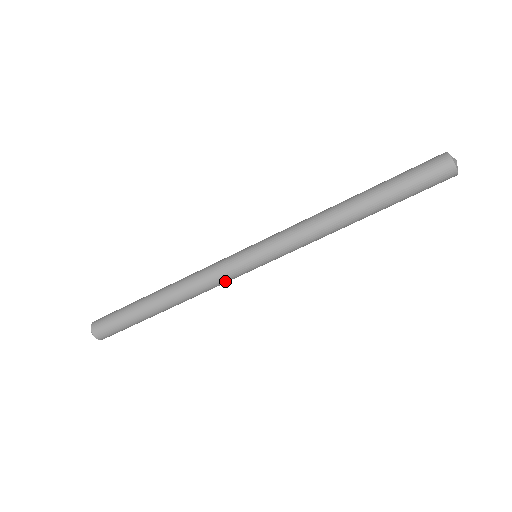
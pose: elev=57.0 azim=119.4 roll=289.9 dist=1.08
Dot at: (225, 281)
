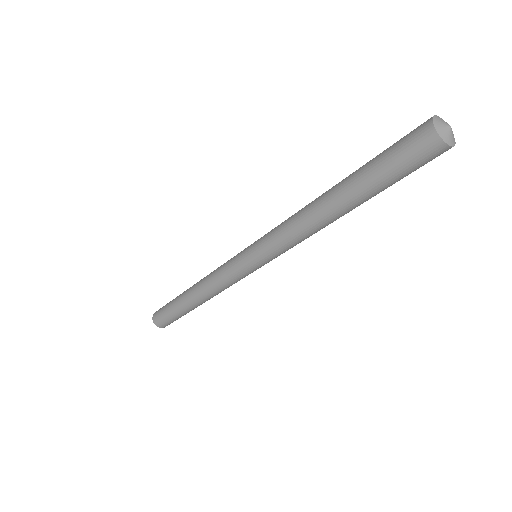
Dot at: (234, 282)
